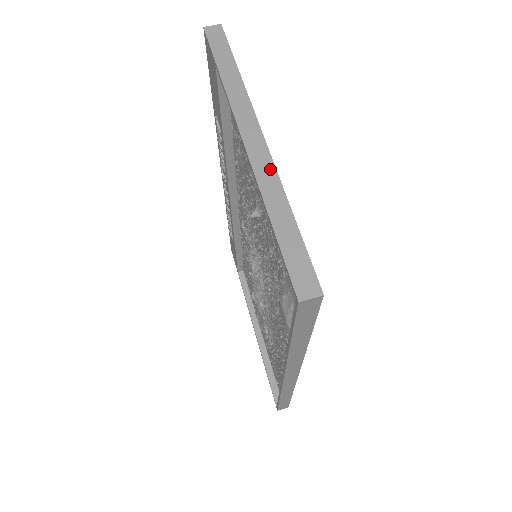
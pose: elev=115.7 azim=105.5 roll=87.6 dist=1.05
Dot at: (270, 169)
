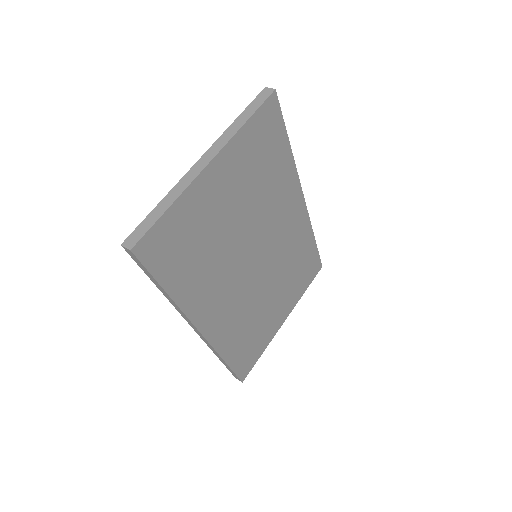
Dot at: (189, 181)
